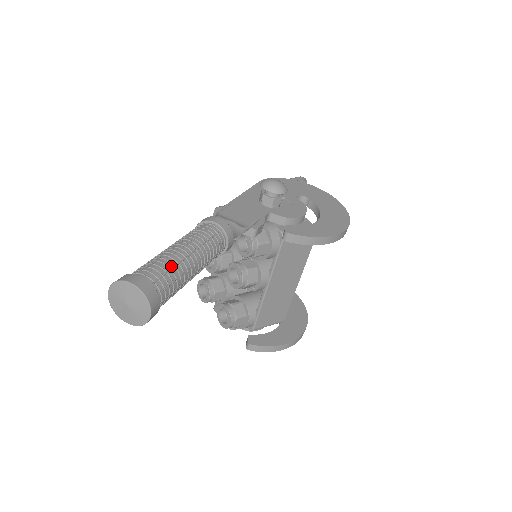
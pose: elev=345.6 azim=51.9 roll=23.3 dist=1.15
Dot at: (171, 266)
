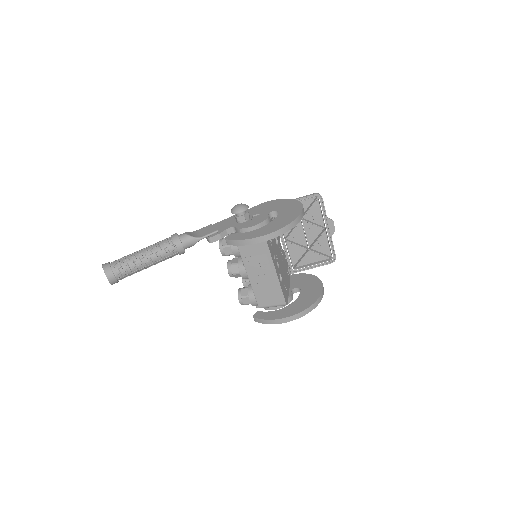
Dot at: (127, 259)
